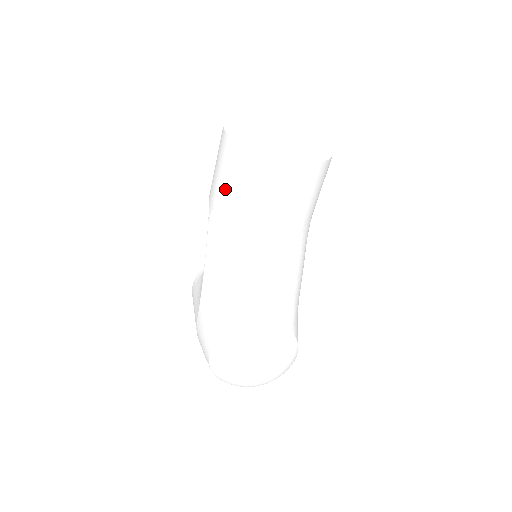
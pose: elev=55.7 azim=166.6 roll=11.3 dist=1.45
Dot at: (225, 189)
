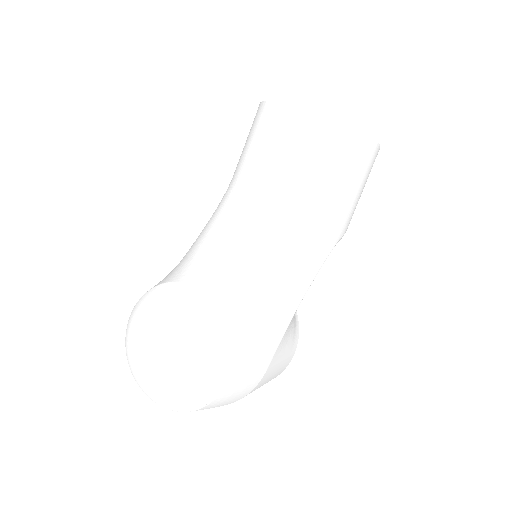
Dot at: occluded
